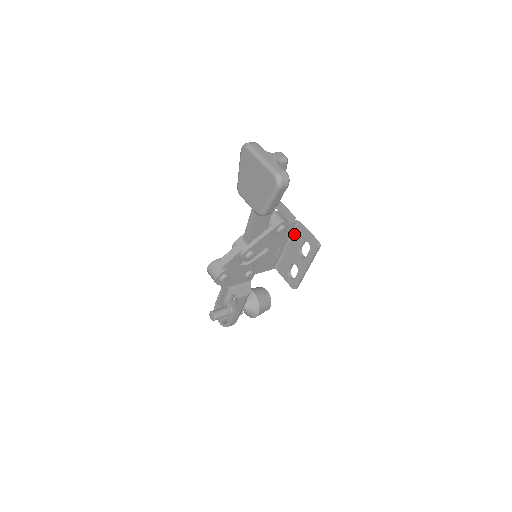
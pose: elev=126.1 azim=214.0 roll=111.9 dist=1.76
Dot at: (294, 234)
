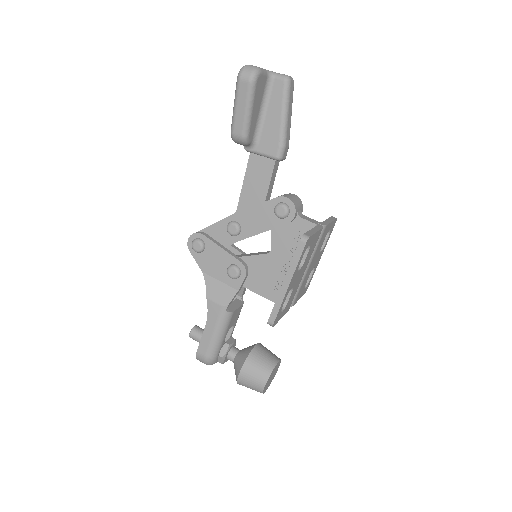
Dot at: occluded
